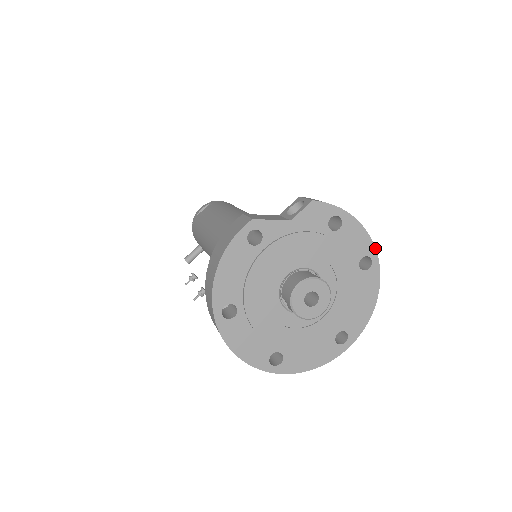
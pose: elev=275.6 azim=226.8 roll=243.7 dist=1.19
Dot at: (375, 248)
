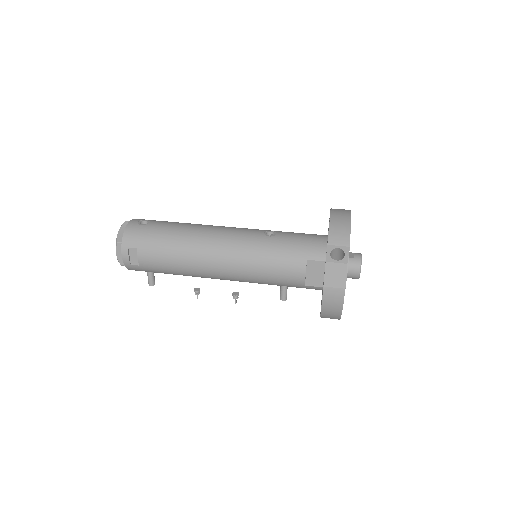
Dot at: occluded
